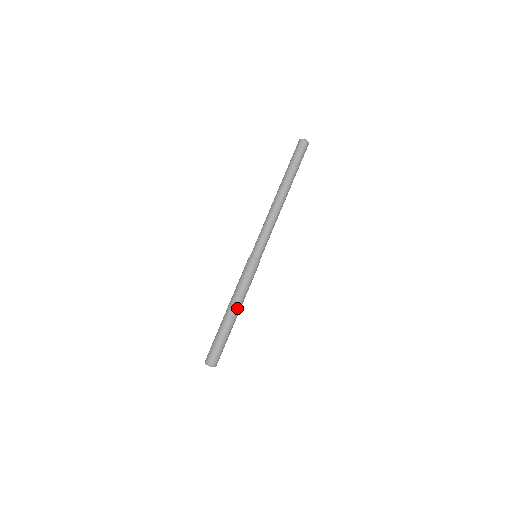
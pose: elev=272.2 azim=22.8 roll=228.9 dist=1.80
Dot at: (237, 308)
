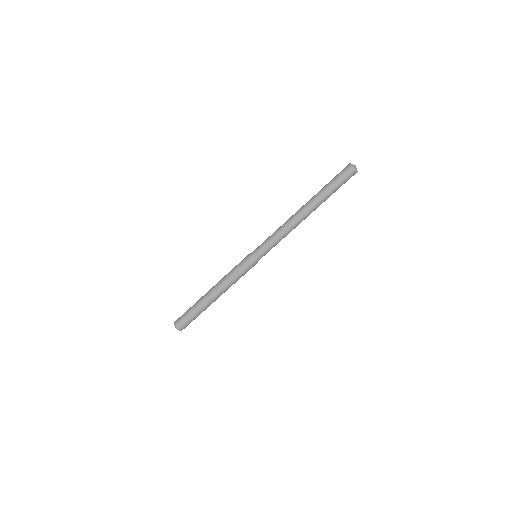
Dot at: (220, 295)
